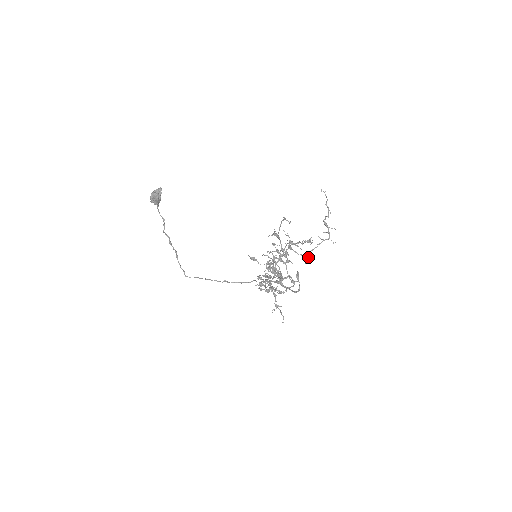
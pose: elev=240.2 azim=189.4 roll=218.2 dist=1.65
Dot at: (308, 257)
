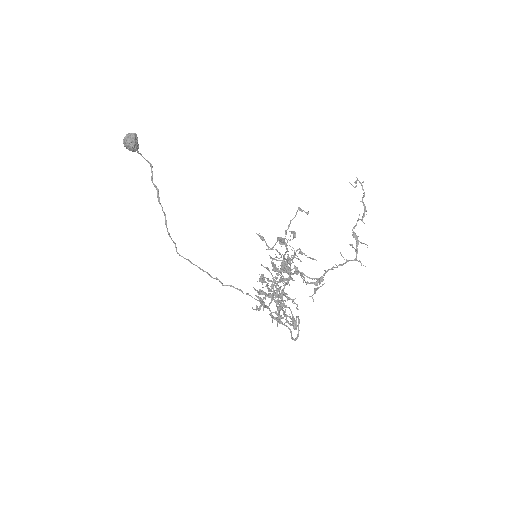
Dot at: (321, 280)
